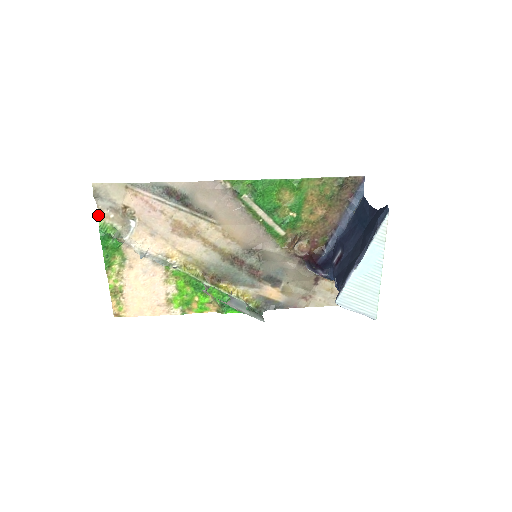
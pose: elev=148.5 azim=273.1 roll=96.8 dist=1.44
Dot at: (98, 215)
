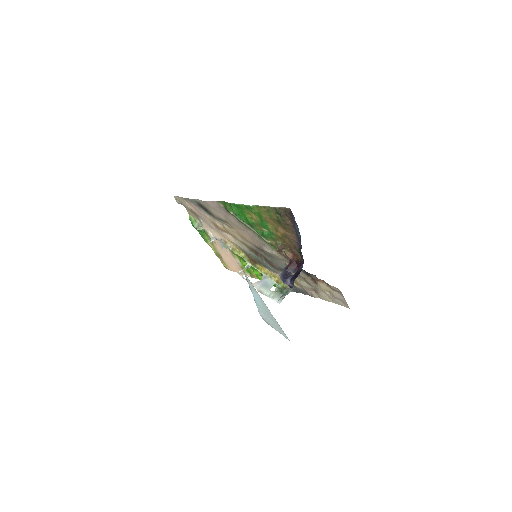
Dot at: occluded
